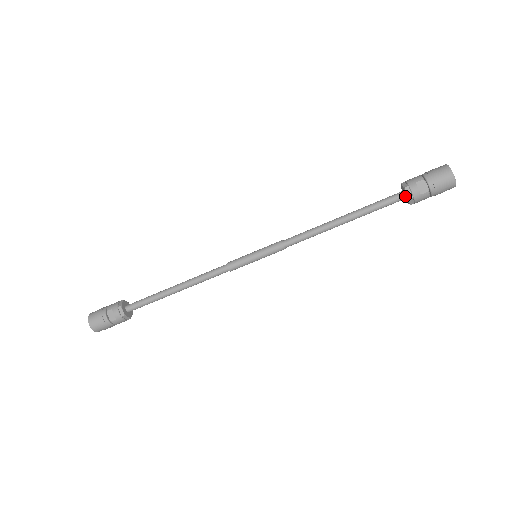
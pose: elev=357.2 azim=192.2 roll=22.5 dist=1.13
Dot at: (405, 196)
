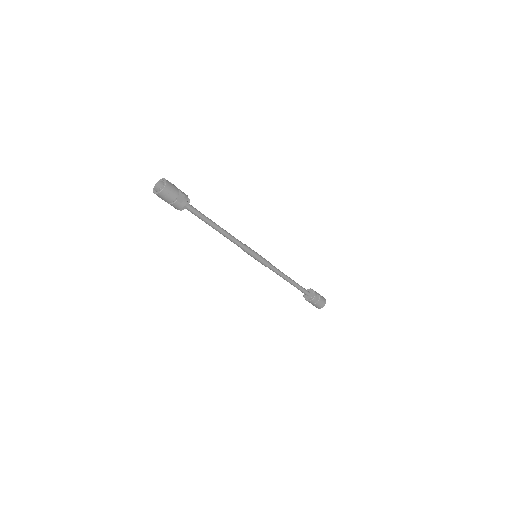
Dot at: (309, 295)
